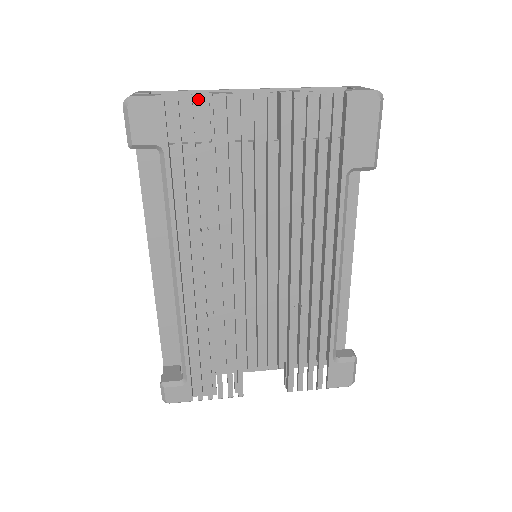
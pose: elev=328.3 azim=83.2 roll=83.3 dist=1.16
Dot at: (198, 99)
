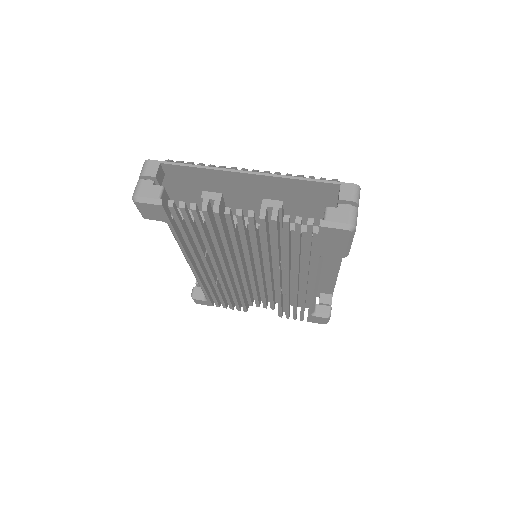
Dot at: (201, 172)
